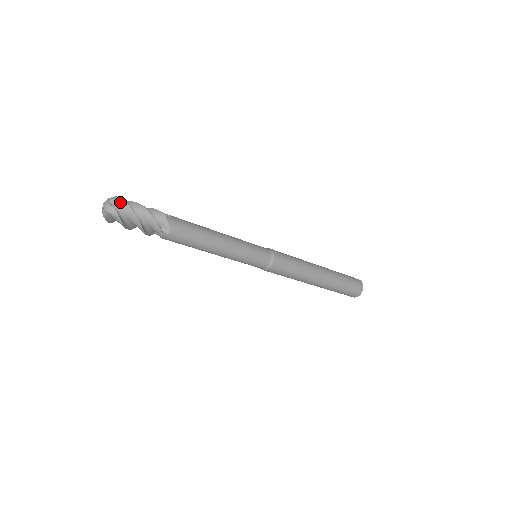
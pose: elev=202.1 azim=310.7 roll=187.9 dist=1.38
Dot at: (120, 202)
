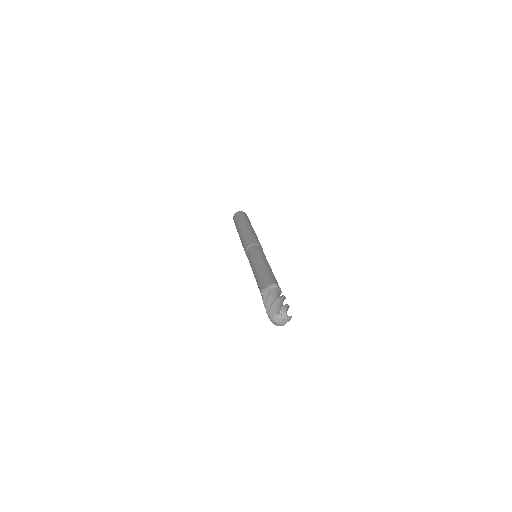
Dot at: (288, 308)
